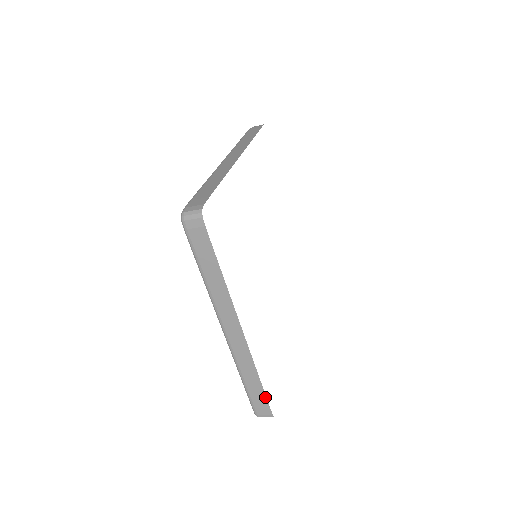
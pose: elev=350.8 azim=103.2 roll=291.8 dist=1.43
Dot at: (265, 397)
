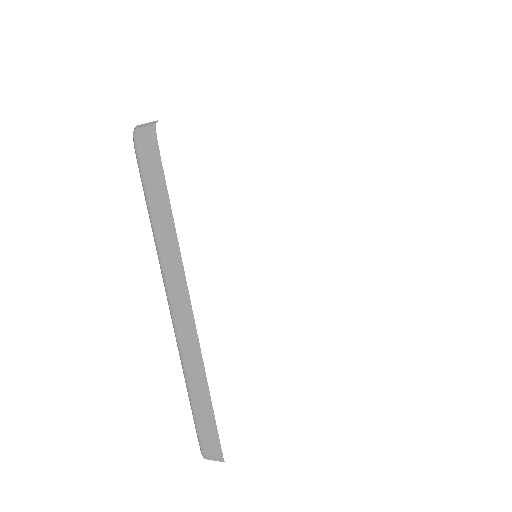
Dot at: (215, 425)
